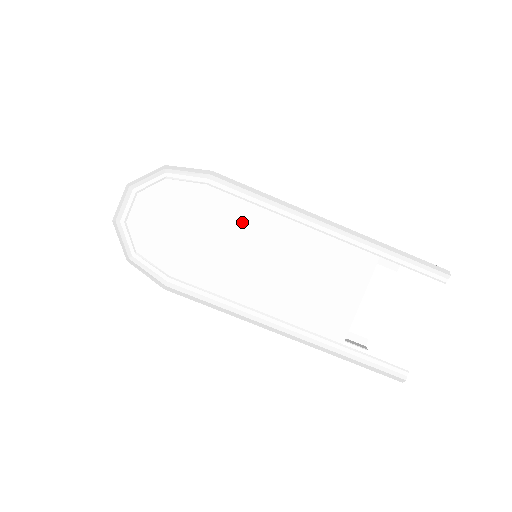
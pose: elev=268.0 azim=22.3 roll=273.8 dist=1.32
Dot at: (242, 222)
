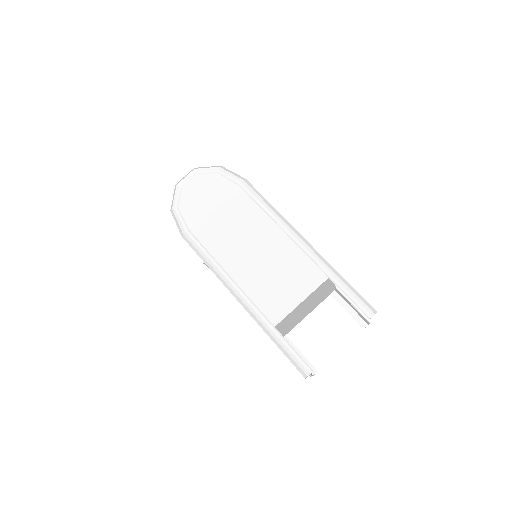
Dot at: (248, 216)
